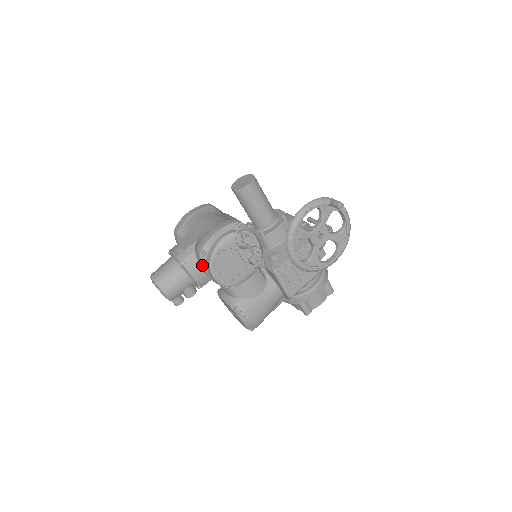
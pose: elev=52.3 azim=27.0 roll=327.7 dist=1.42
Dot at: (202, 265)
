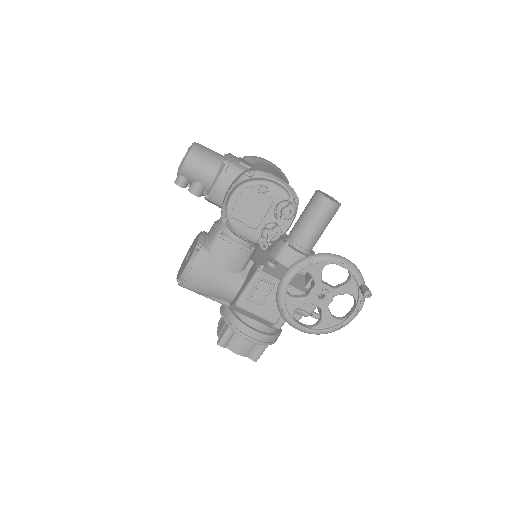
Dot at: (237, 179)
